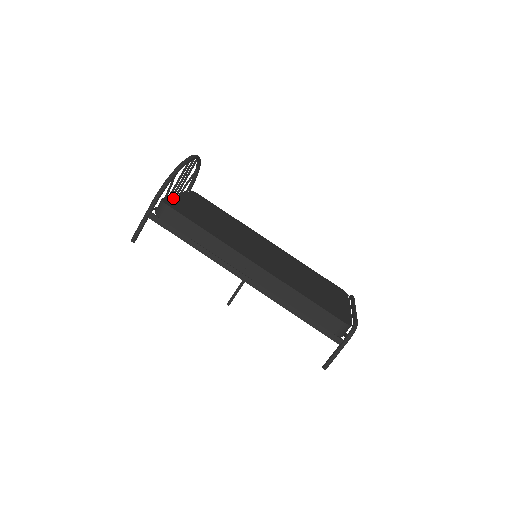
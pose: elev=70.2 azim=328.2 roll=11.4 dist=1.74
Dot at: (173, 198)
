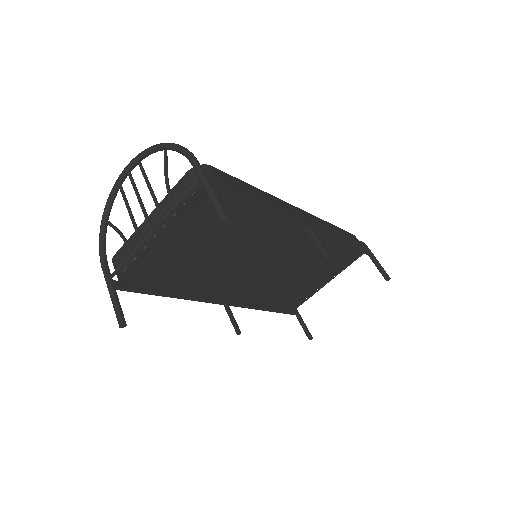
Dot at: occluded
